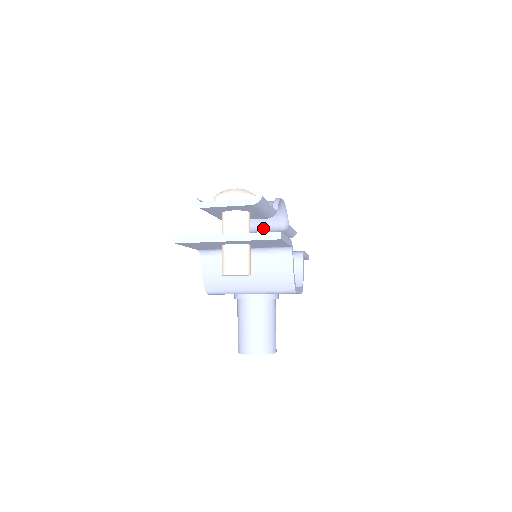
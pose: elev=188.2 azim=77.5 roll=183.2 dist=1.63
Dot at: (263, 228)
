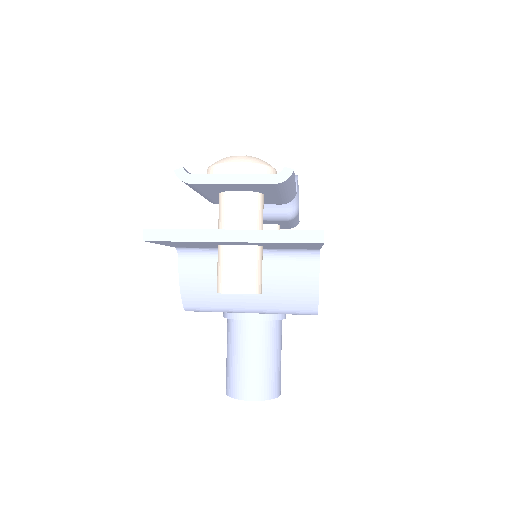
Dot at: (263, 215)
